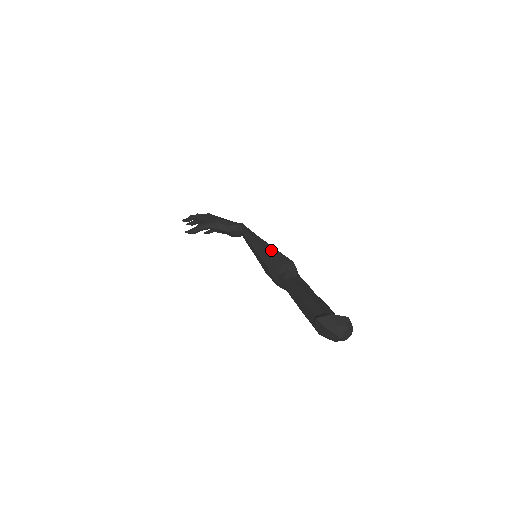
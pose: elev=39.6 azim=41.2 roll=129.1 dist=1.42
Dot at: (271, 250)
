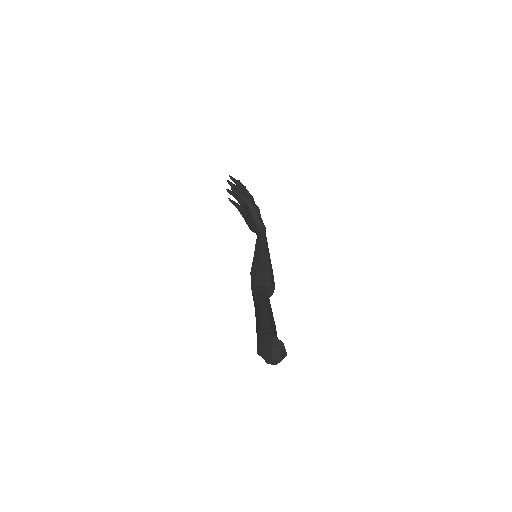
Dot at: (270, 265)
